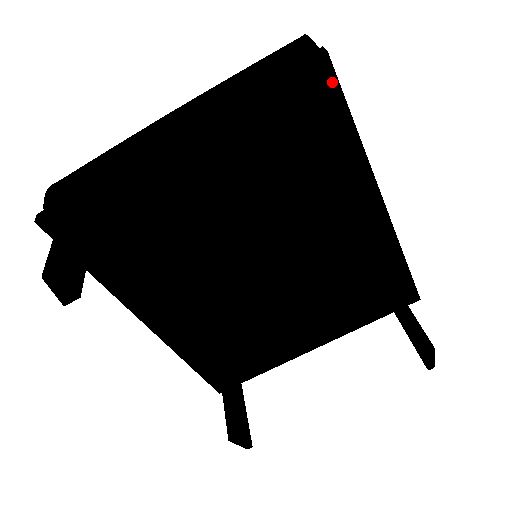
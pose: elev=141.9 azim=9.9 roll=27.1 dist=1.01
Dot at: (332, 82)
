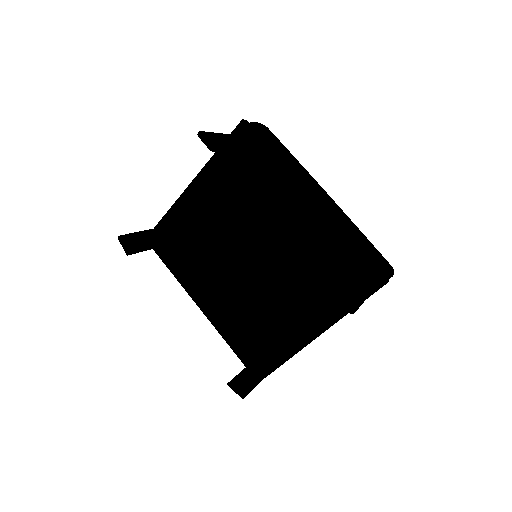
Dot at: (250, 133)
